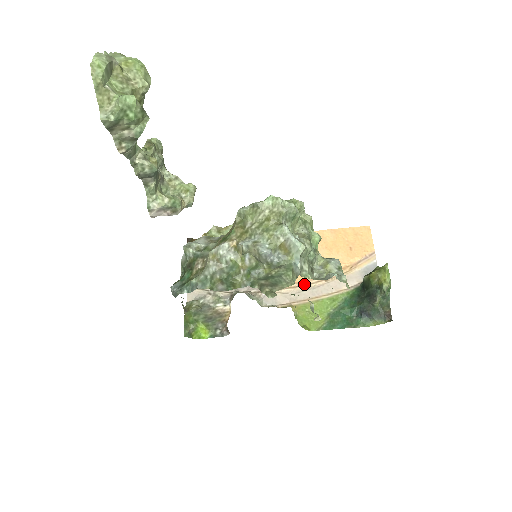
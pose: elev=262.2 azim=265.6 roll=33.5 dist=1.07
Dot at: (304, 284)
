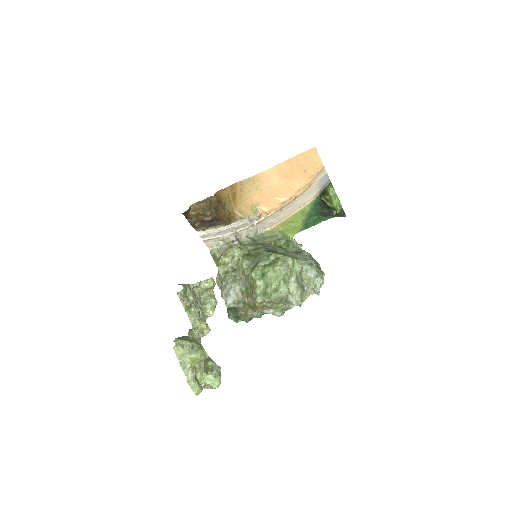
Dot at: (280, 209)
